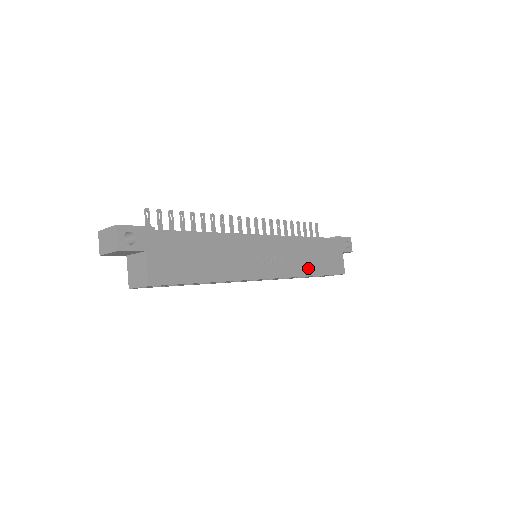
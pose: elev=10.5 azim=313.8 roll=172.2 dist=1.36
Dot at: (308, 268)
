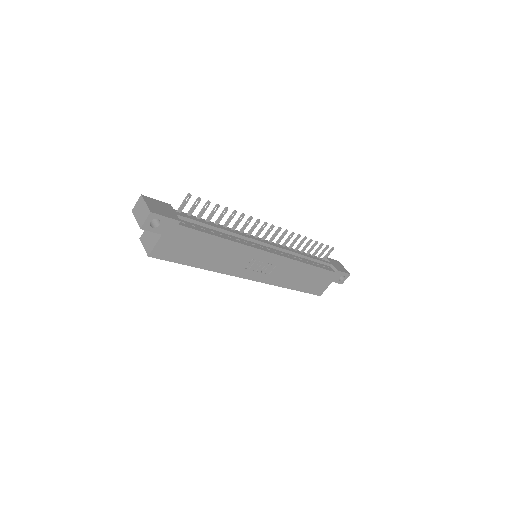
Dot at: (290, 283)
